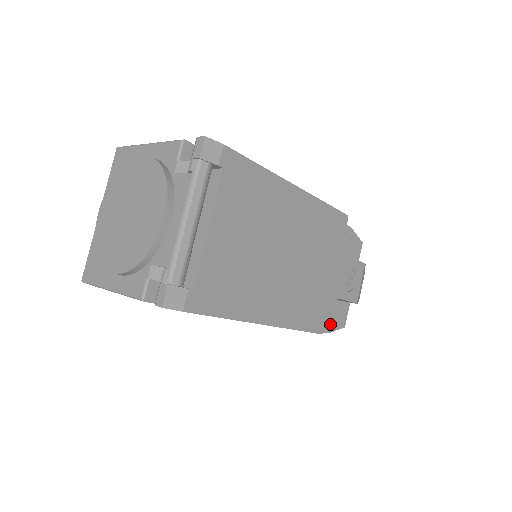
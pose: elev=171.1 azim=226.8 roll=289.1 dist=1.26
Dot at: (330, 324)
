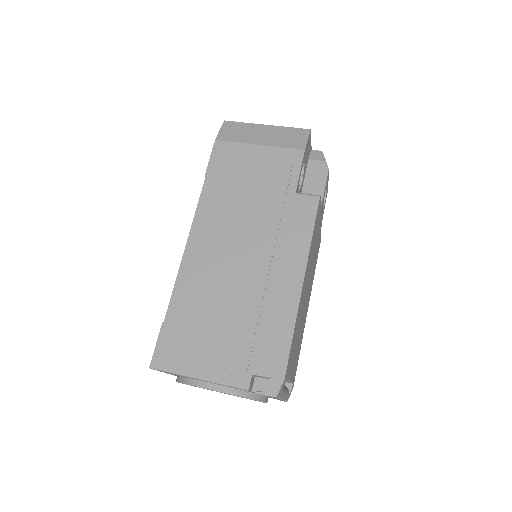
Dot at: occluded
